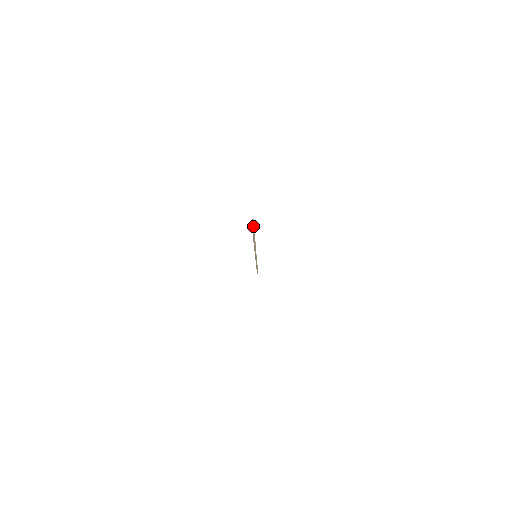
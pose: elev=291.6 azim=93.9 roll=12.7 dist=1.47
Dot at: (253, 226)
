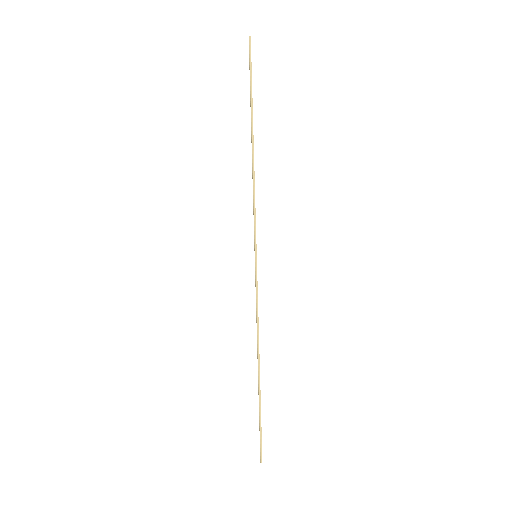
Dot at: occluded
